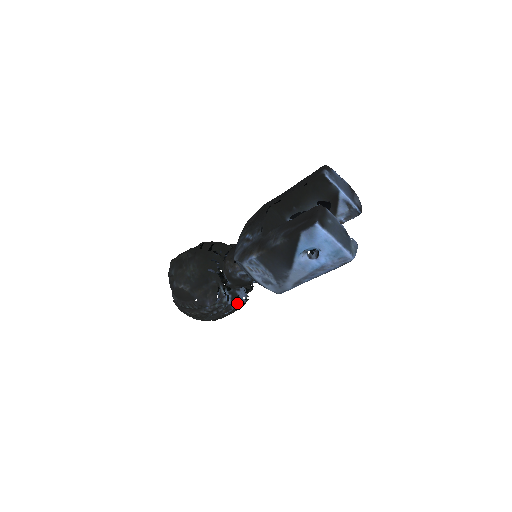
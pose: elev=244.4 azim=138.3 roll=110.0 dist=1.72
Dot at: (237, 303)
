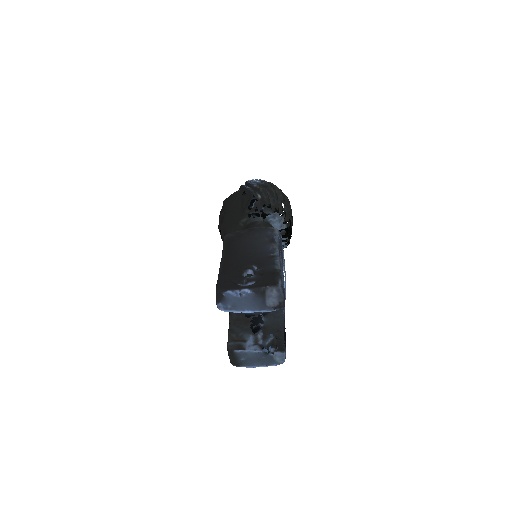
Dot at: occluded
